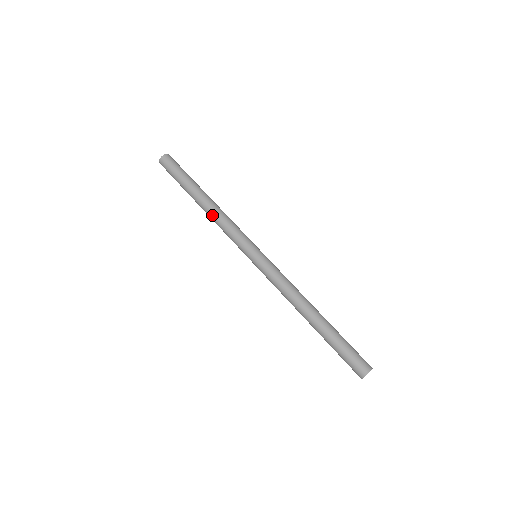
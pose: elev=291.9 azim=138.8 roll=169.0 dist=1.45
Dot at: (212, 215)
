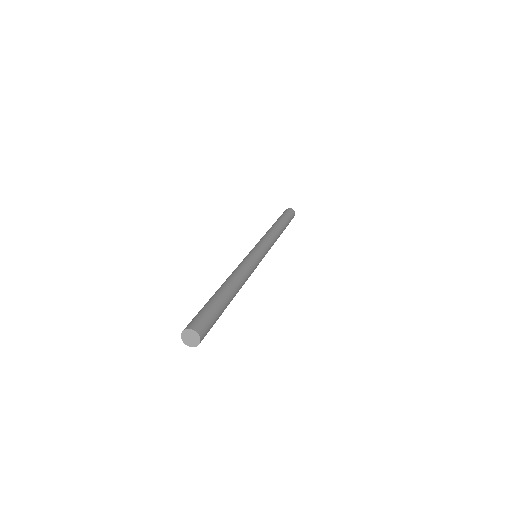
Dot at: (267, 231)
